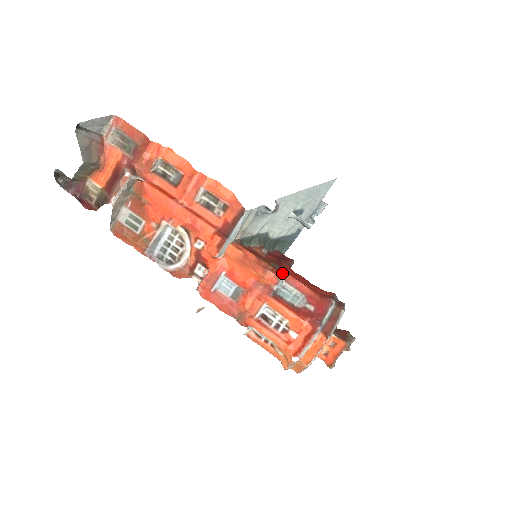
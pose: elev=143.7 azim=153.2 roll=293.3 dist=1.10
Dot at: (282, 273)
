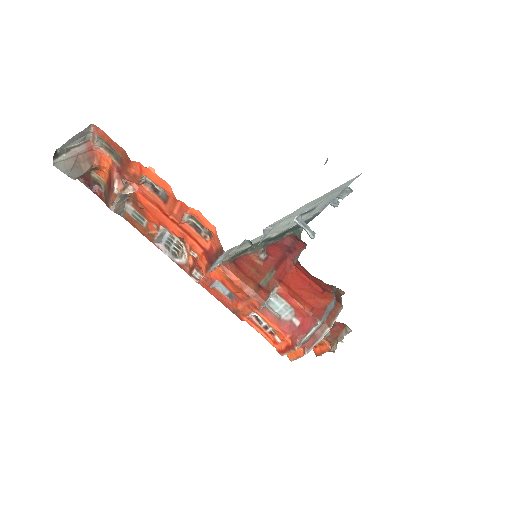
Dot at: (264, 301)
